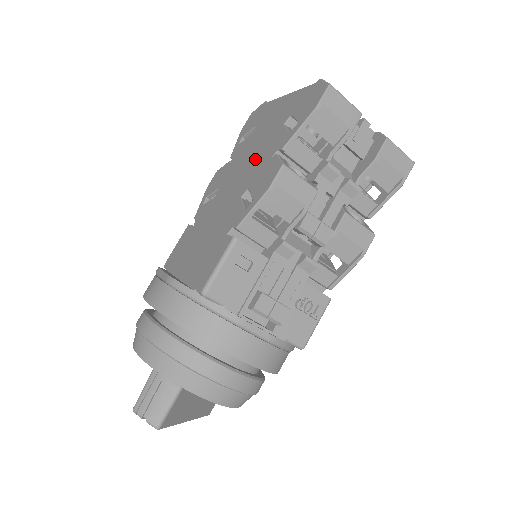
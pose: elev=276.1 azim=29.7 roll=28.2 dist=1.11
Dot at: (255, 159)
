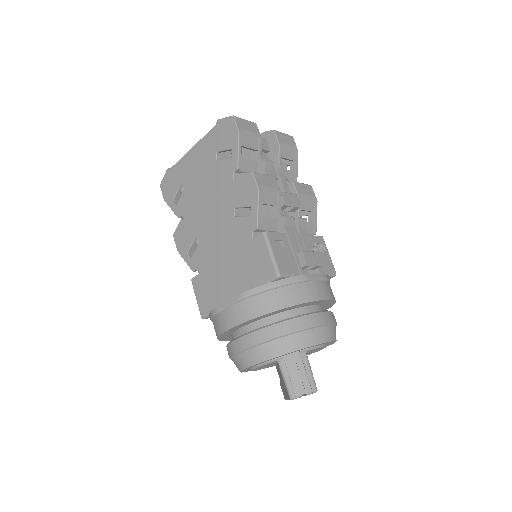
Dot at: (214, 194)
